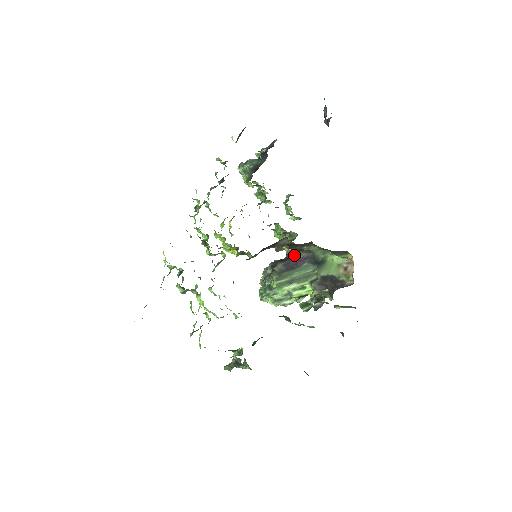
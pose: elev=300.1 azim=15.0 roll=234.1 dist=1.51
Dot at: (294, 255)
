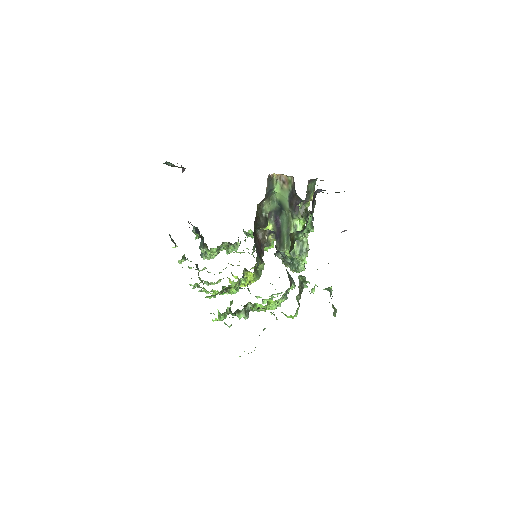
Dot at: (271, 229)
